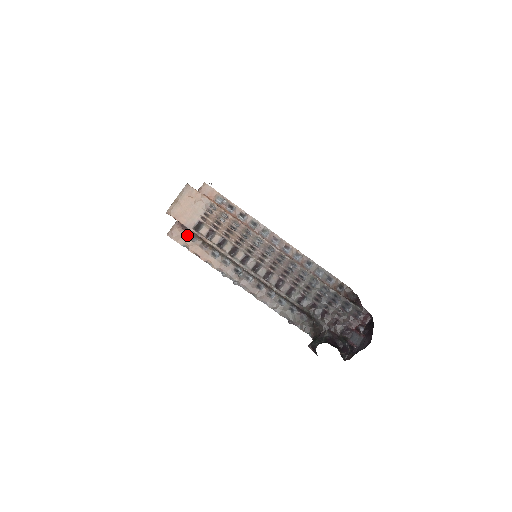
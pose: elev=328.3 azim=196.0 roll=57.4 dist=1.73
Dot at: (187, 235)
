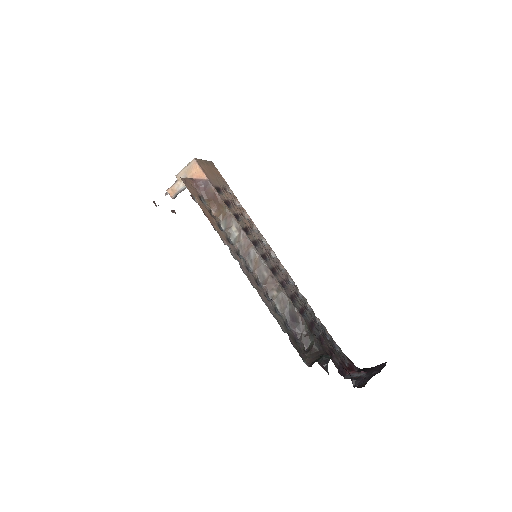
Dot at: (198, 194)
